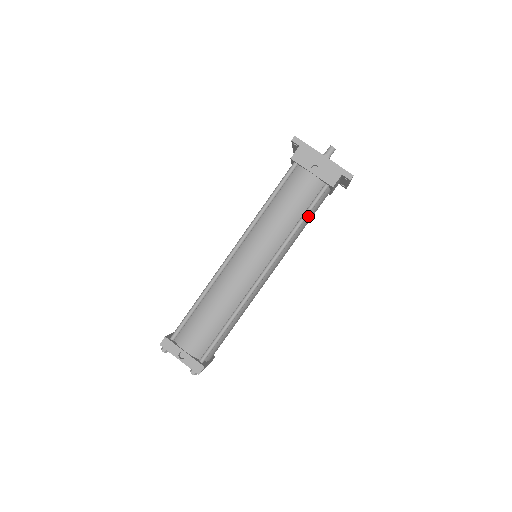
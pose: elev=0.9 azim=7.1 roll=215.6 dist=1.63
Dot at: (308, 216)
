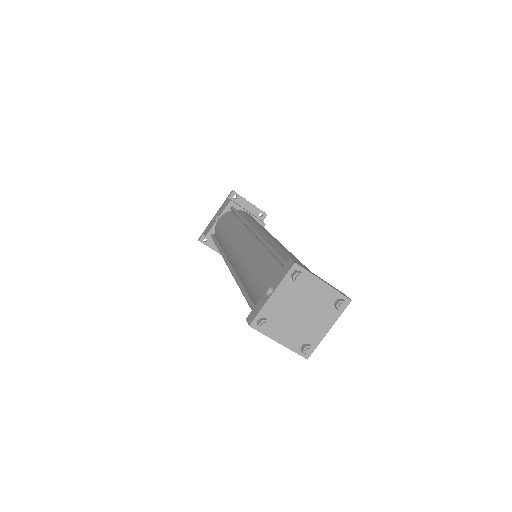
Dot at: occluded
